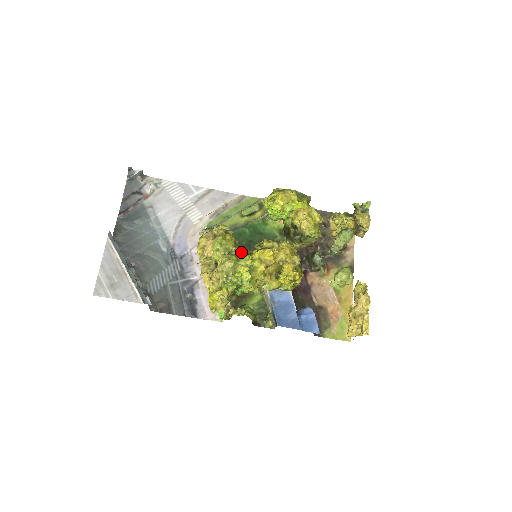
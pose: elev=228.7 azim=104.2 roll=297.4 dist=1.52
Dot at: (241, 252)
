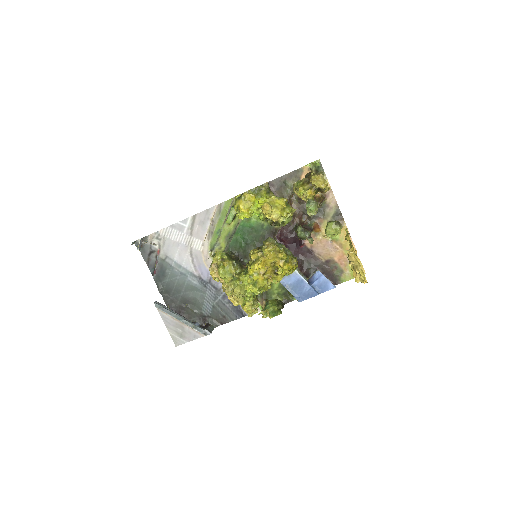
Dot at: (245, 255)
